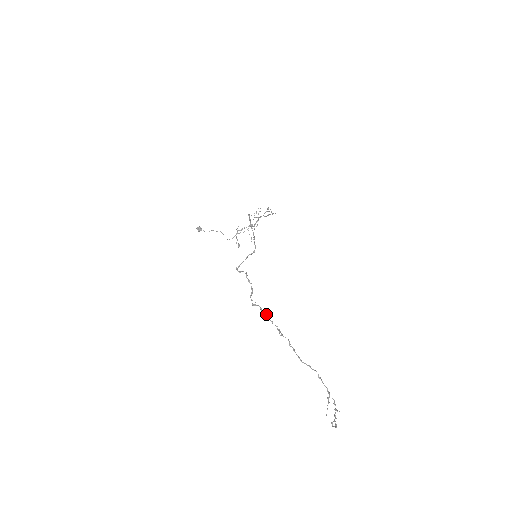
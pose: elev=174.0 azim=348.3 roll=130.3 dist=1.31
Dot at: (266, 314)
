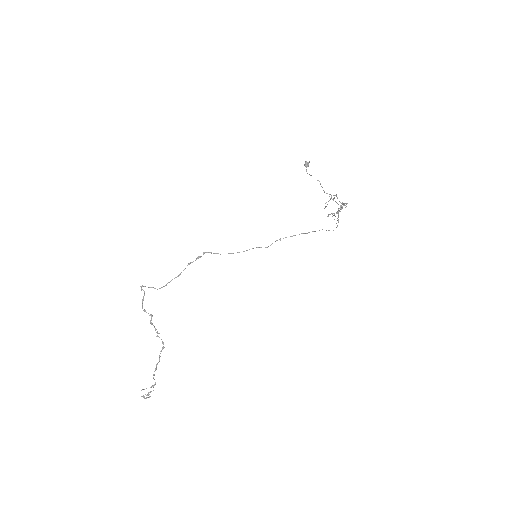
Dot at: (151, 320)
